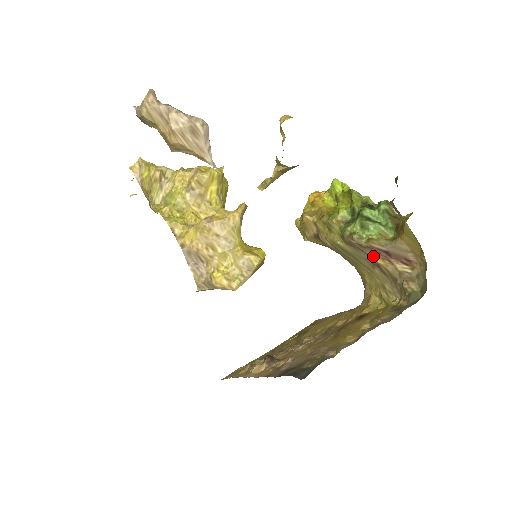
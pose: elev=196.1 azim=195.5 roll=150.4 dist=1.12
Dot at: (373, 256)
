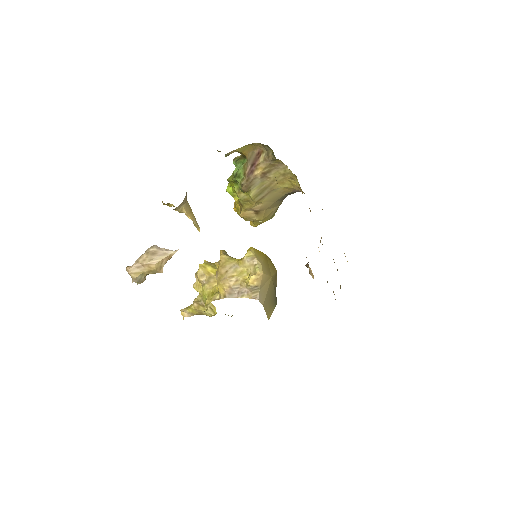
Dot at: (255, 175)
